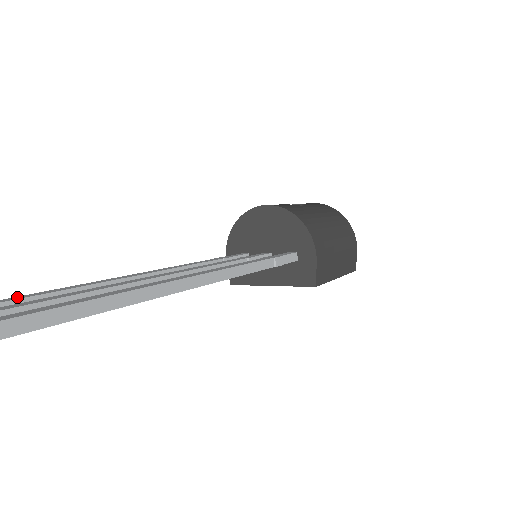
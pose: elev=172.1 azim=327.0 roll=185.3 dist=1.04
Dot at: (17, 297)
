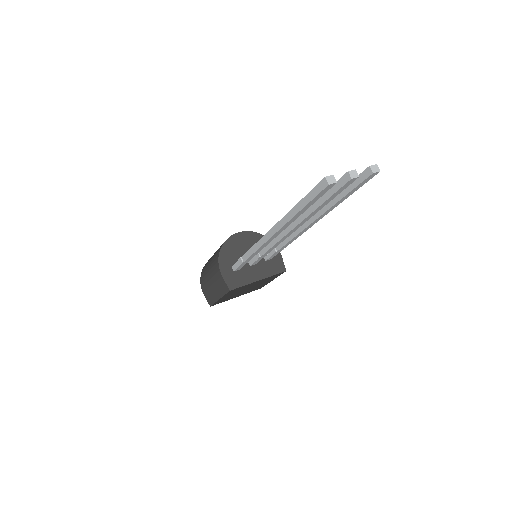
Dot at: (307, 196)
